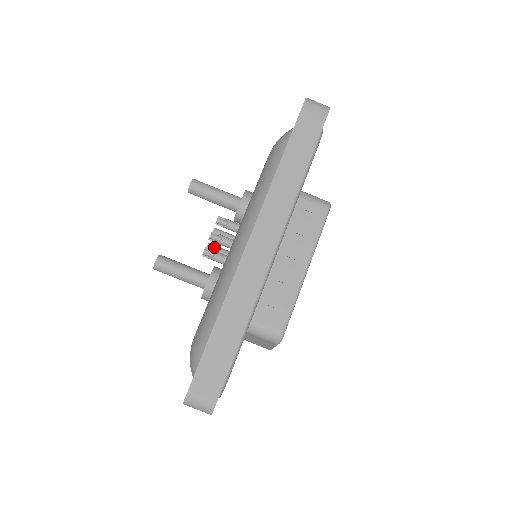
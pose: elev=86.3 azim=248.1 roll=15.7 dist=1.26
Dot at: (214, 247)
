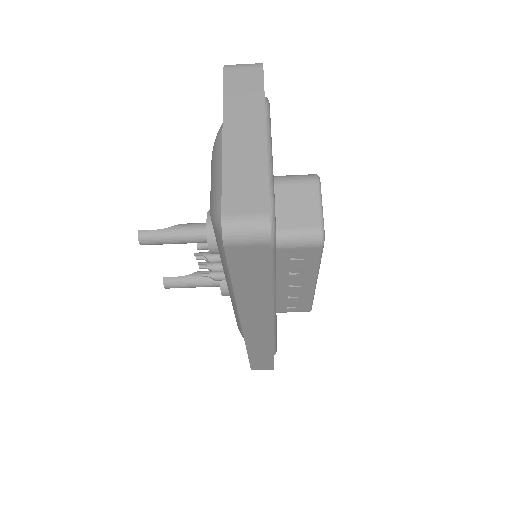
Dot at: occluded
